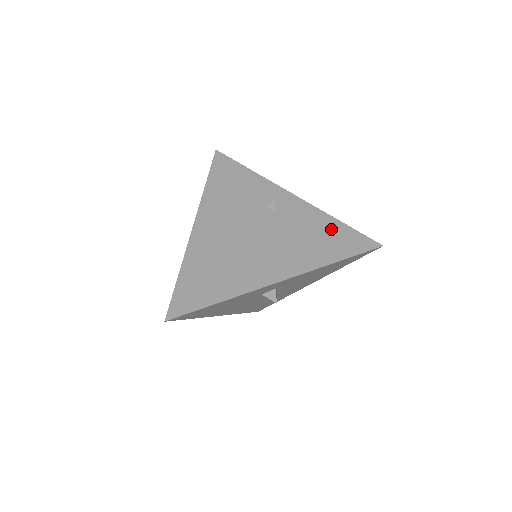
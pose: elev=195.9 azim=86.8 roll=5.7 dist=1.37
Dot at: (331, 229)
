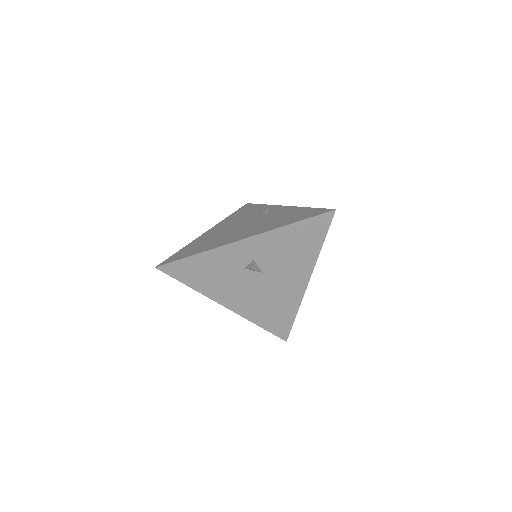
Dot at: (300, 212)
